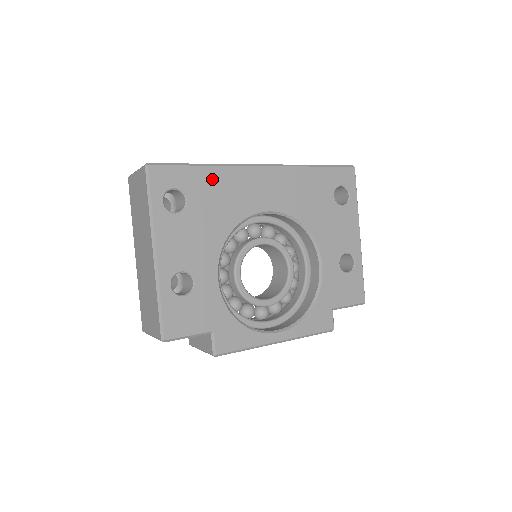
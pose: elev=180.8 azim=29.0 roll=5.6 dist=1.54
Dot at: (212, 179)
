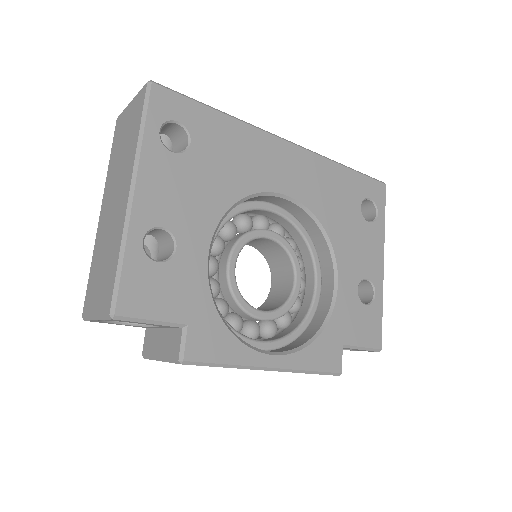
Dot at: (226, 131)
